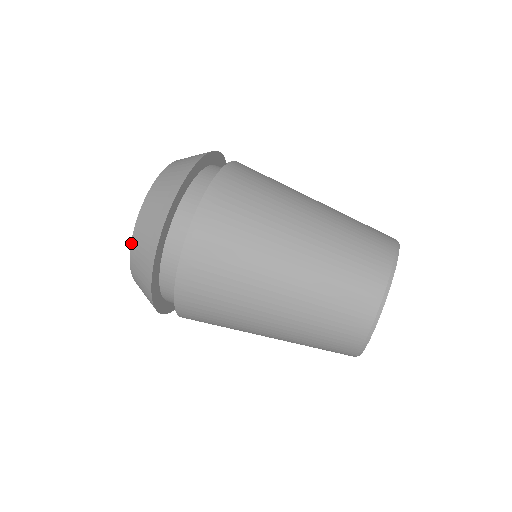
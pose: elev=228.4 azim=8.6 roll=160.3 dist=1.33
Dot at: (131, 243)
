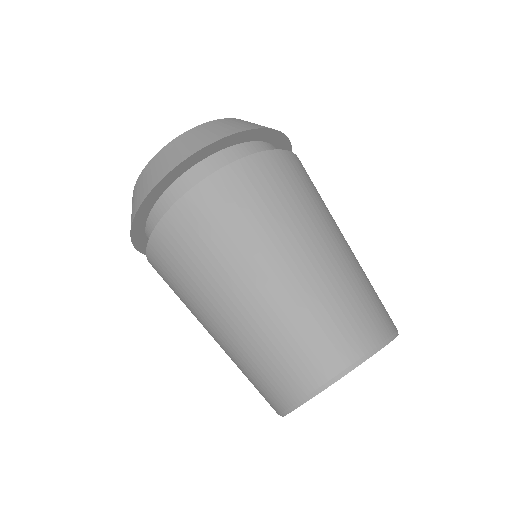
Dot at: (201, 124)
